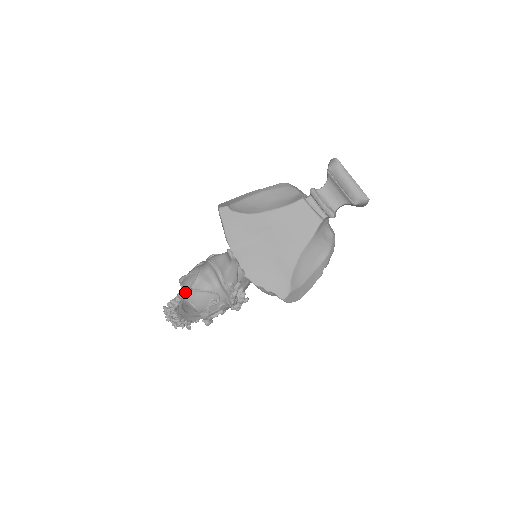
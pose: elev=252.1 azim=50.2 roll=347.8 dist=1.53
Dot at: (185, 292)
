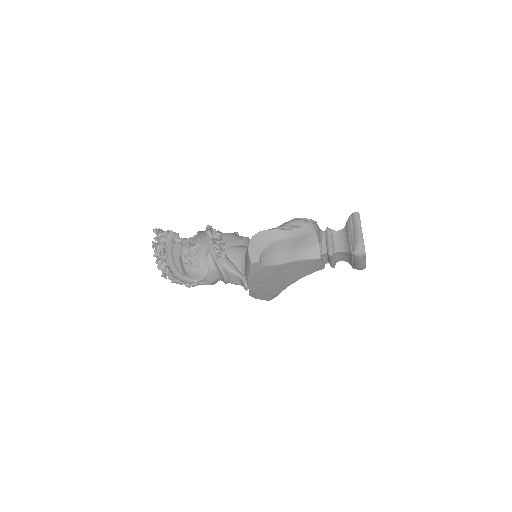
Dot at: (193, 286)
